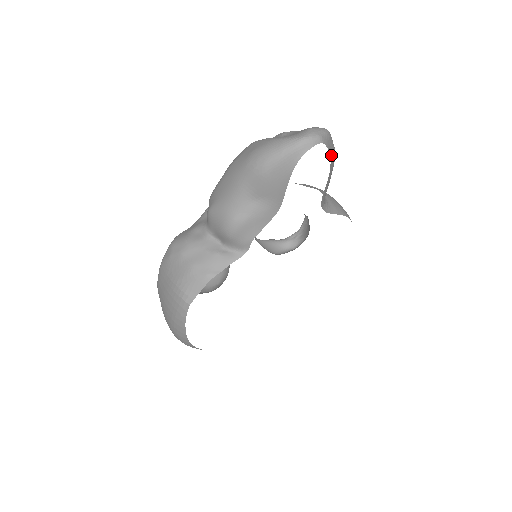
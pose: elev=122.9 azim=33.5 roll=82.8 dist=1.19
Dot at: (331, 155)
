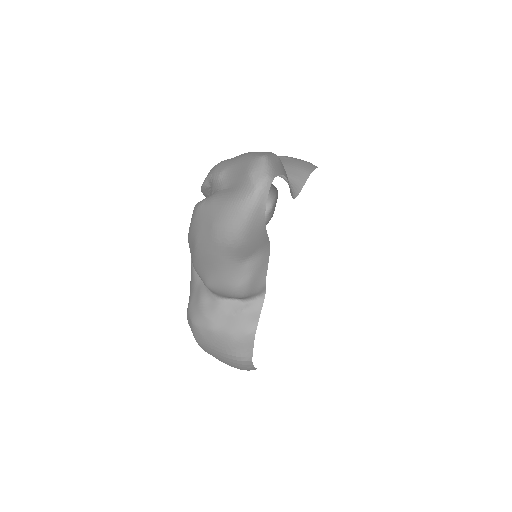
Dot at: (281, 170)
